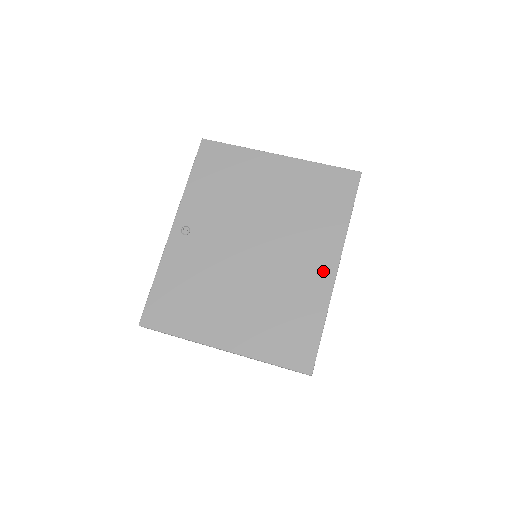
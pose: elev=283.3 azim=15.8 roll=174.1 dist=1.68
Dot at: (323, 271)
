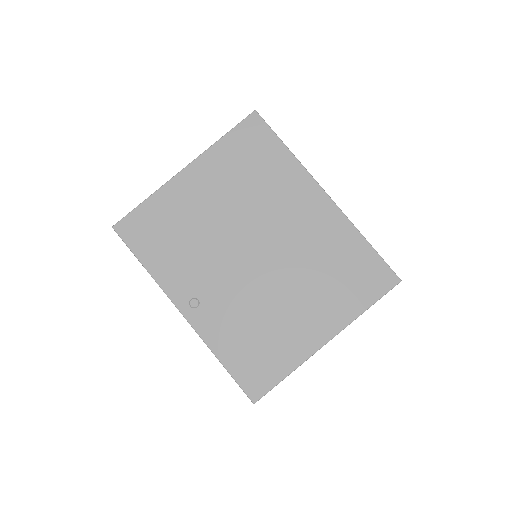
Dot at: (320, 208)
